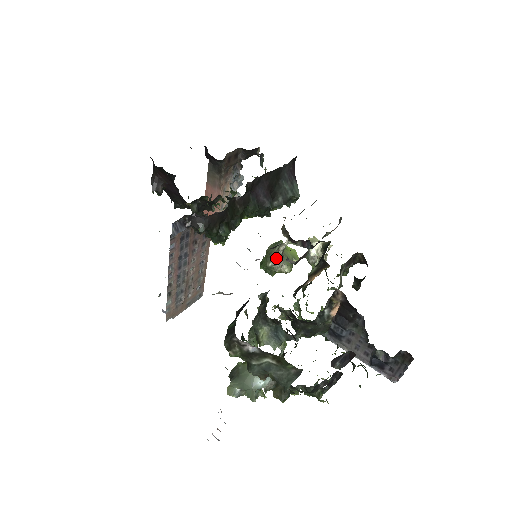
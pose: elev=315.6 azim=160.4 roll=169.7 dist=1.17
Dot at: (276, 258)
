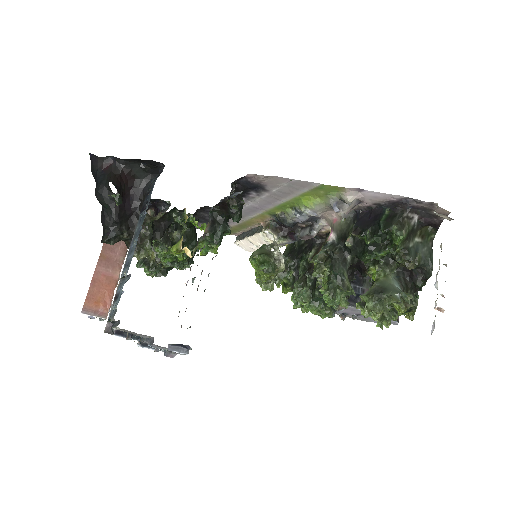
Dot at: (273, 255)
